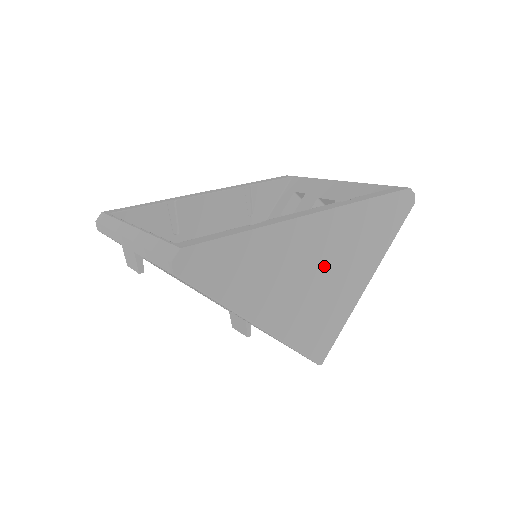
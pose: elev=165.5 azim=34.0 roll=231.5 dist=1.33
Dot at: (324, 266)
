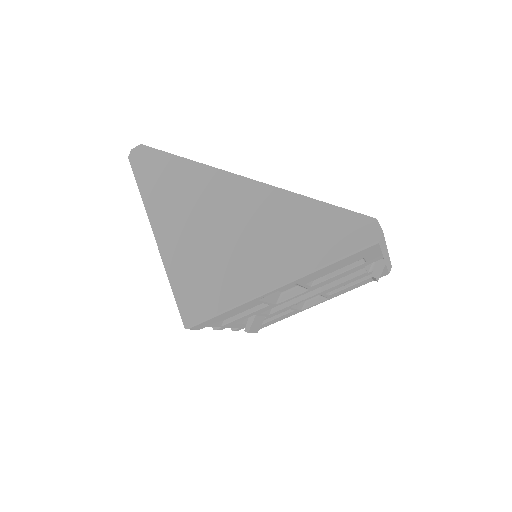
Dot at: (233, 231)
